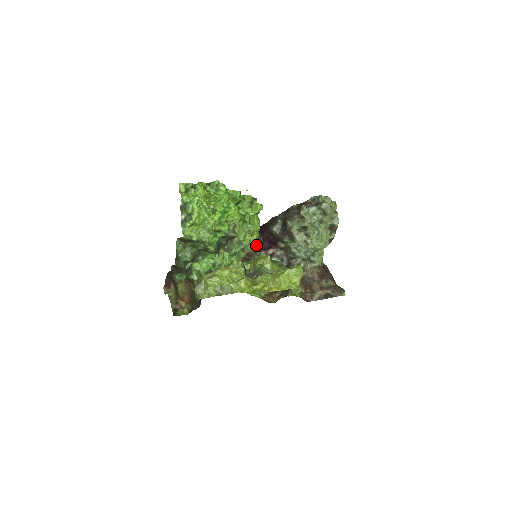
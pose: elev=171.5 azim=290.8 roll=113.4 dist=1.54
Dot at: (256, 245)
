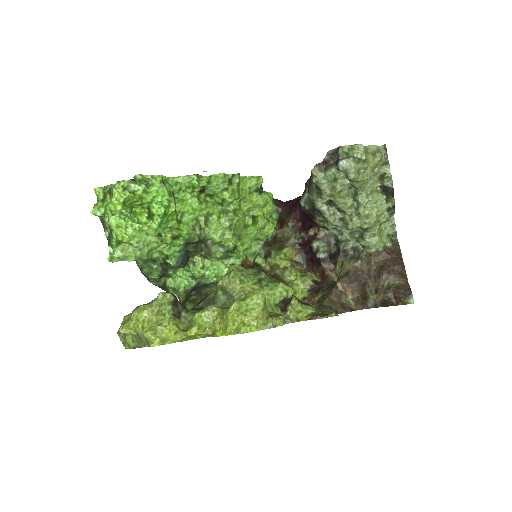
Dot at: (295, 223)
